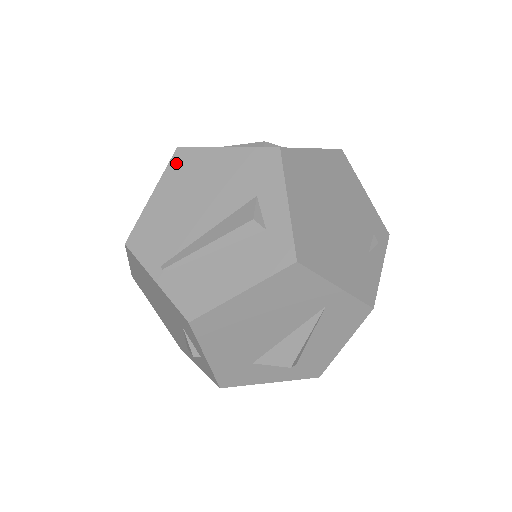
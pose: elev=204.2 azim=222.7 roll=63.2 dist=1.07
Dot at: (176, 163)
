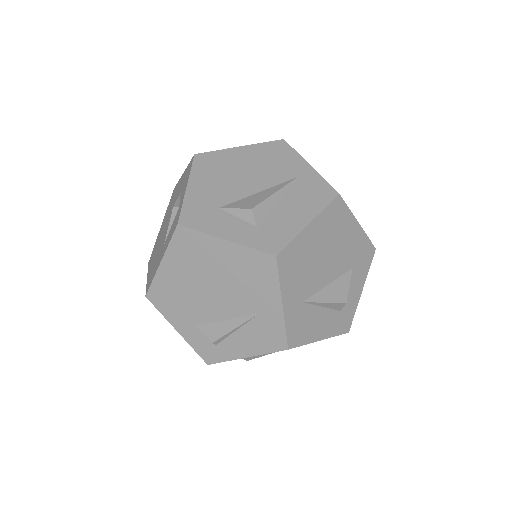
Dot at: occluded
